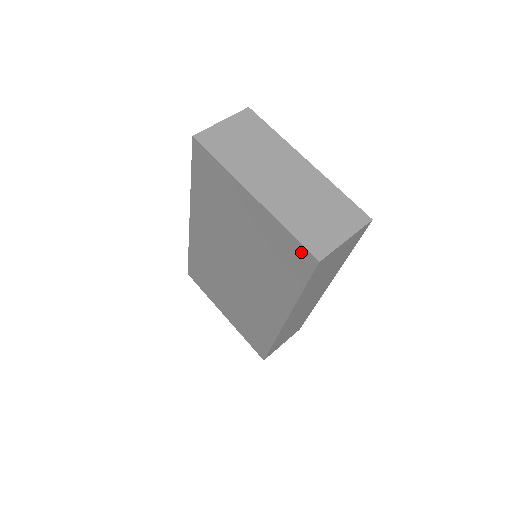
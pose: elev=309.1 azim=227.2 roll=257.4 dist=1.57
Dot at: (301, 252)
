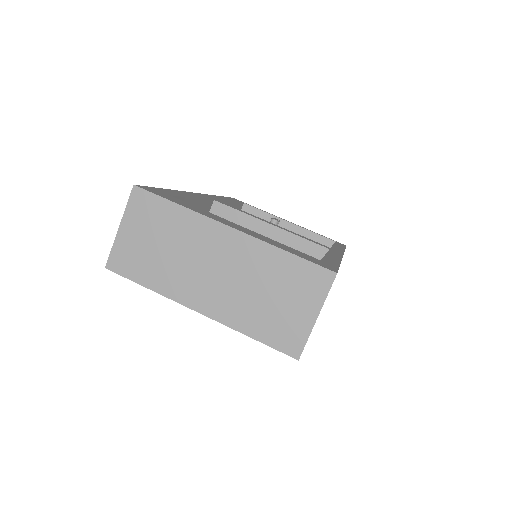
Dot at: occluded
